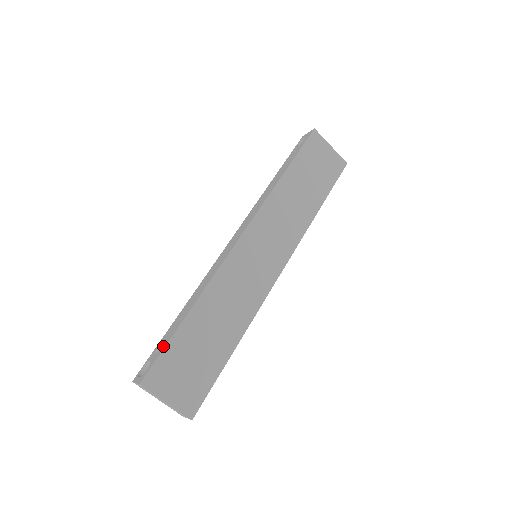
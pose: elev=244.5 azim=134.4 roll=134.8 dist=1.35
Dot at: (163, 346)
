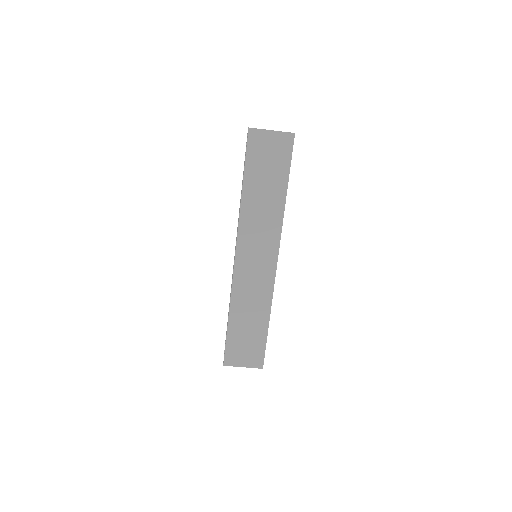
Dot at: occluded
